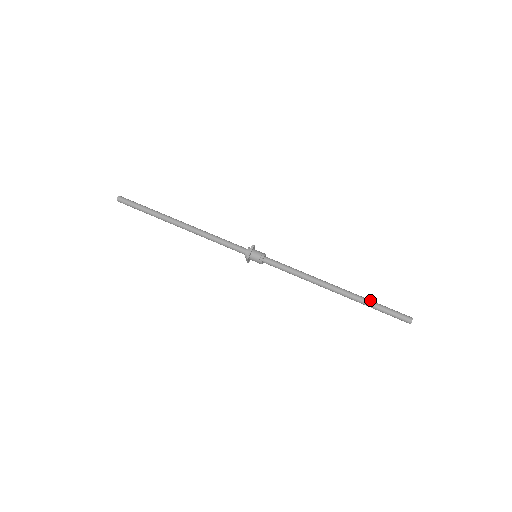
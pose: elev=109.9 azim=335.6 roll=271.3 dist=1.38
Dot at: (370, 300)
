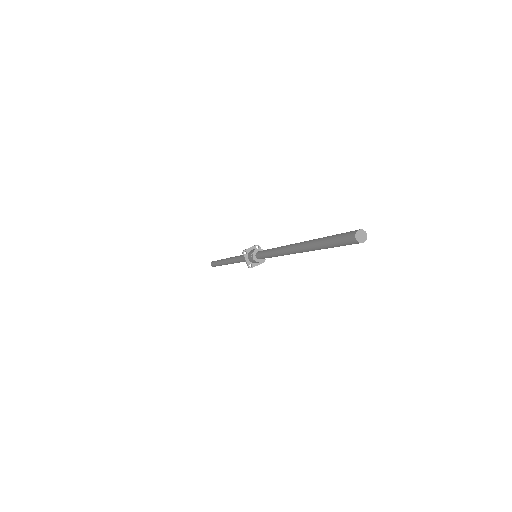
Dot at: occluded
